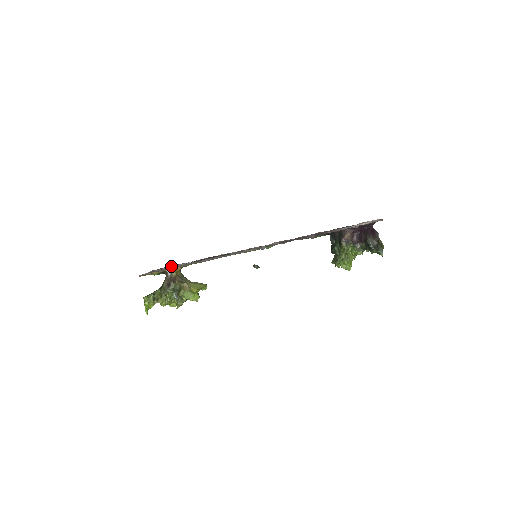
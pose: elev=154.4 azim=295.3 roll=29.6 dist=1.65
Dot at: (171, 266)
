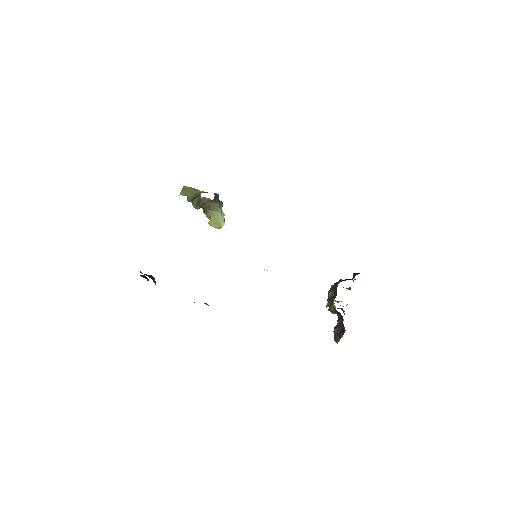
Dot at: occluded
